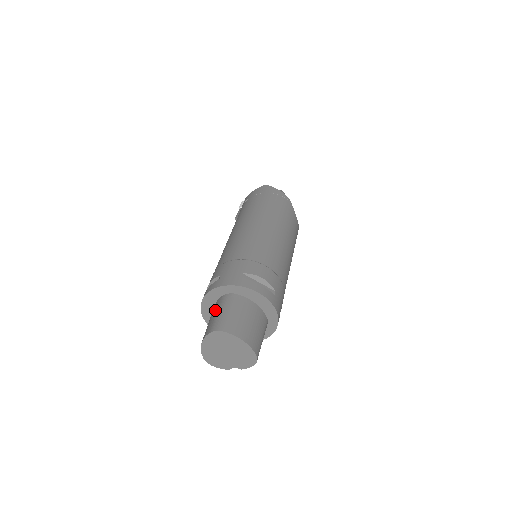
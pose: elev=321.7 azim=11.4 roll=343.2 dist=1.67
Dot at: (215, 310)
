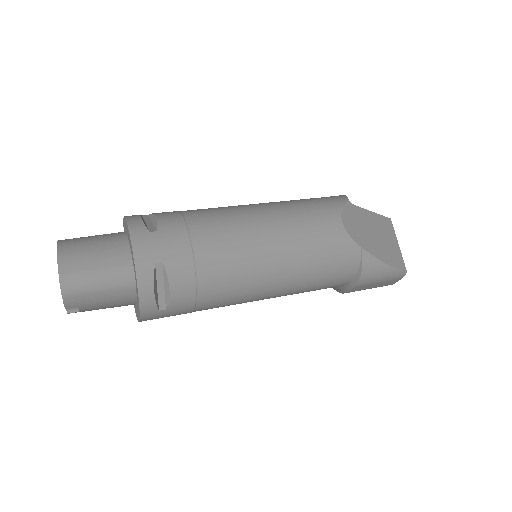
Dot at: occluded
